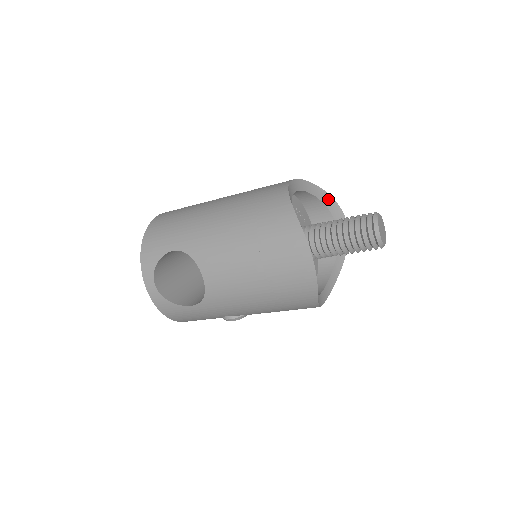
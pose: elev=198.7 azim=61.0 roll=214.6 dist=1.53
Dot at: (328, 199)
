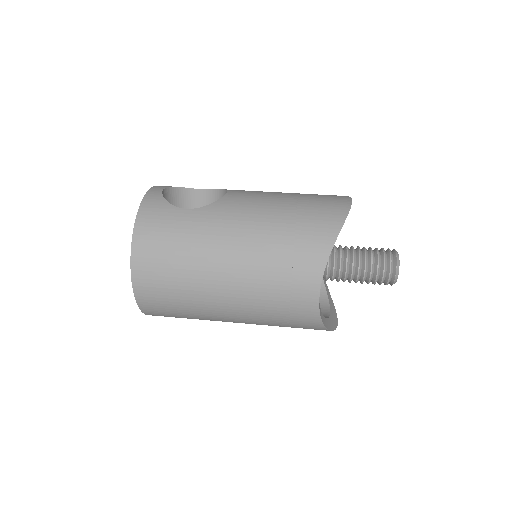
Dot at: (341, 226)
